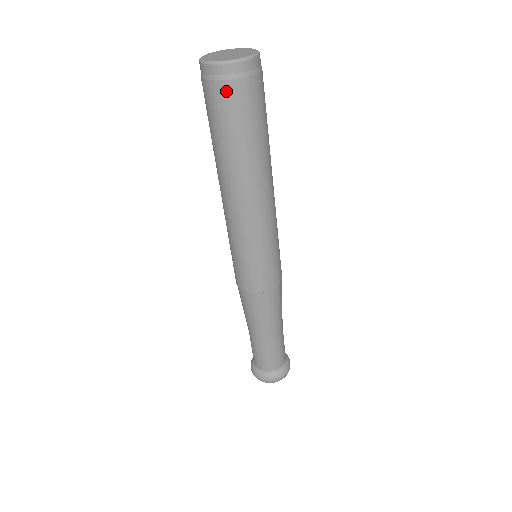
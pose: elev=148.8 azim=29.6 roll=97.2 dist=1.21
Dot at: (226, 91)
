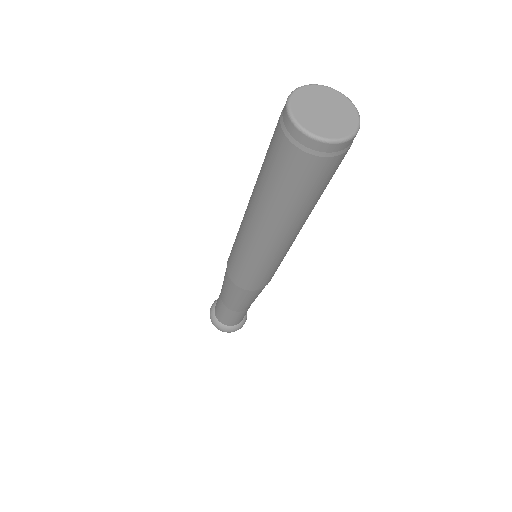
Dot at: (281, 142)
